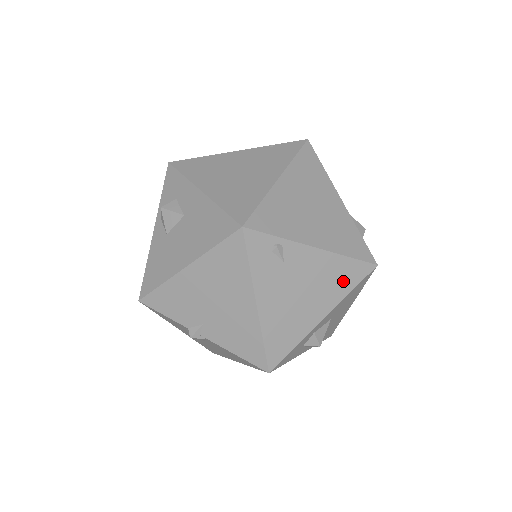
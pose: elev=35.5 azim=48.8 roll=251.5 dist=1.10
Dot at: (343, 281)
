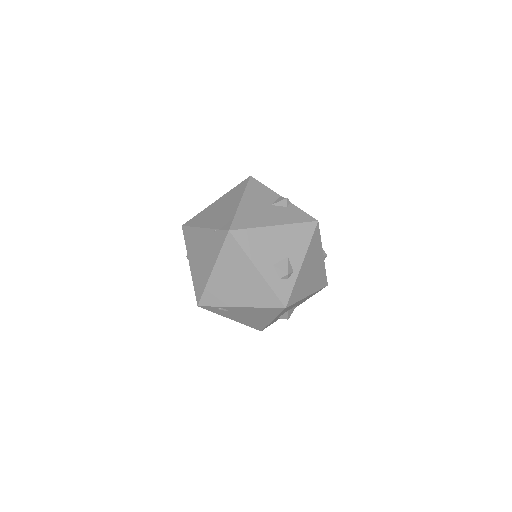
Dot at: (270, 313)
